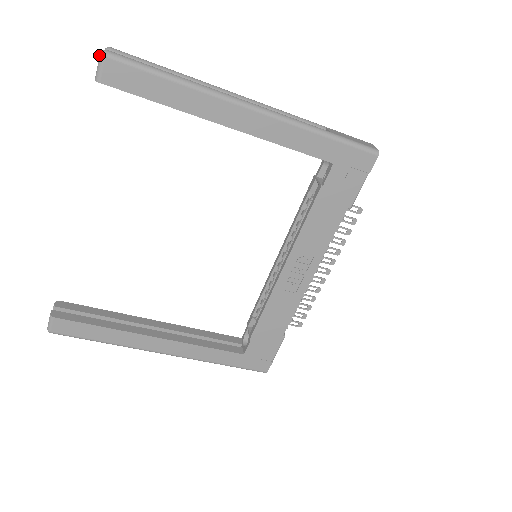
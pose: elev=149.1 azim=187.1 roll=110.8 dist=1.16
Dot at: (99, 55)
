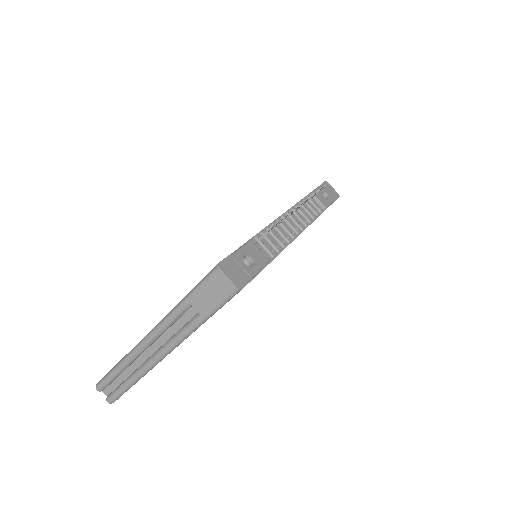
Dot at: occluded
